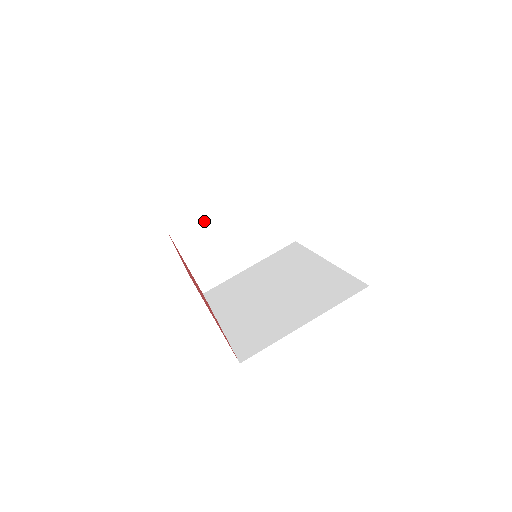
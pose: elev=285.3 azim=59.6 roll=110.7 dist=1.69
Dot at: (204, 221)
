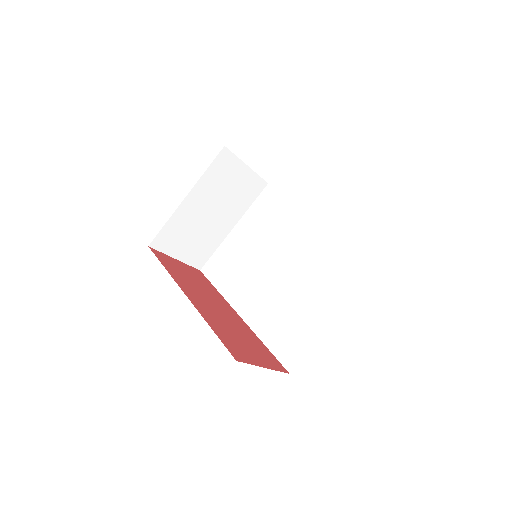
Dot at: (177, 217)
